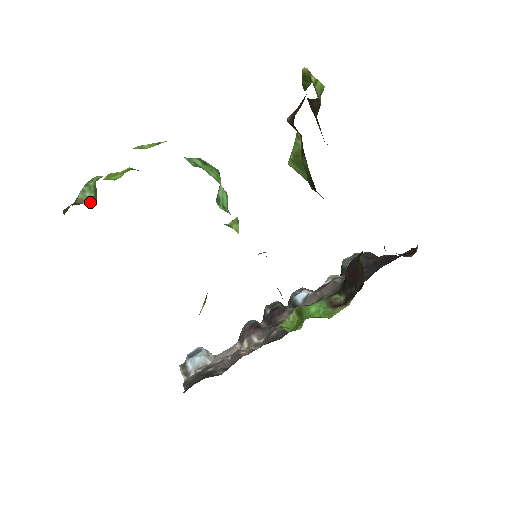
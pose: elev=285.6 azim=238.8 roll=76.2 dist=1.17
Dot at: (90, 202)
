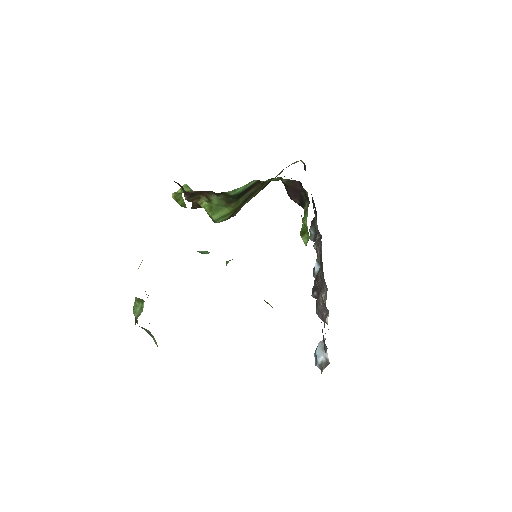
Dot at: occluded
